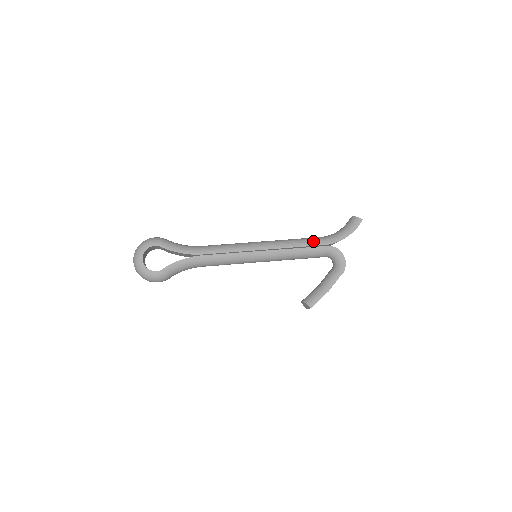
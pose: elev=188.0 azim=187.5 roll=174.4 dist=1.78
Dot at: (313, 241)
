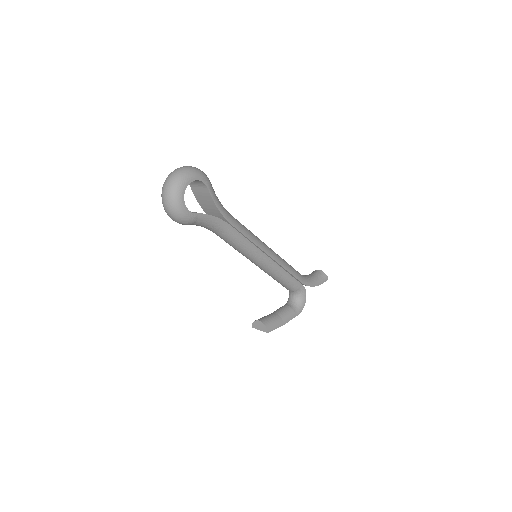
Dot at: (298, 274)
